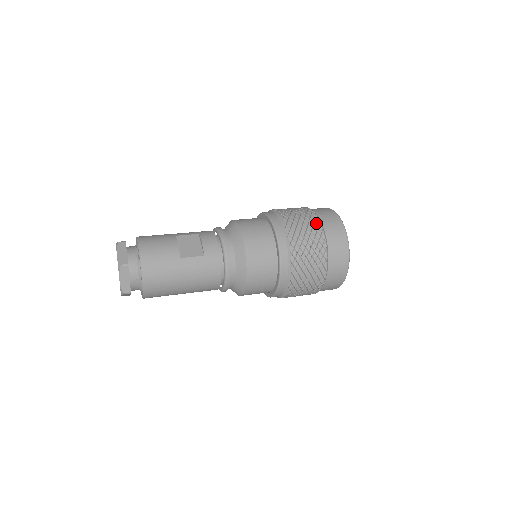
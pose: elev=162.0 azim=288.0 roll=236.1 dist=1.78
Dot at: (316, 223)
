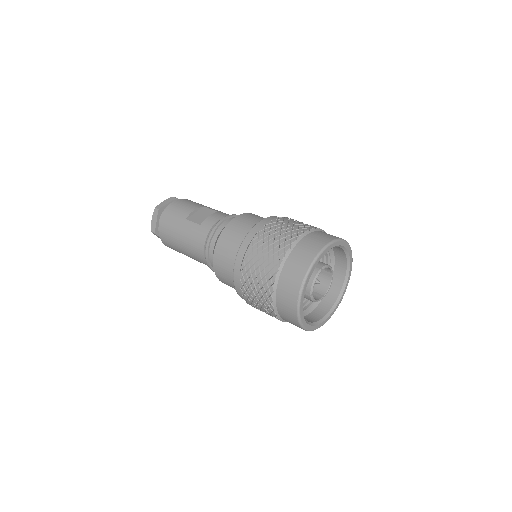
Dot at: (294, 235)
